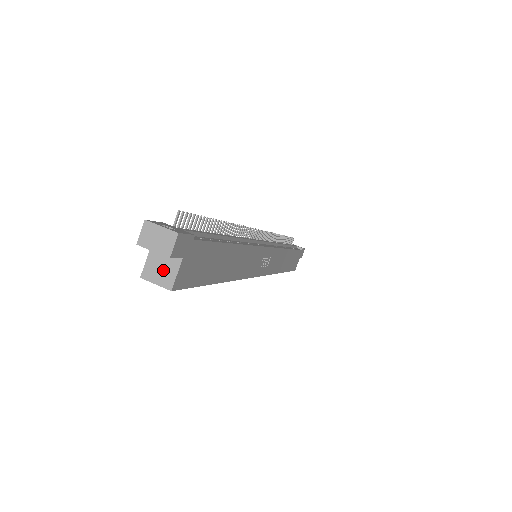
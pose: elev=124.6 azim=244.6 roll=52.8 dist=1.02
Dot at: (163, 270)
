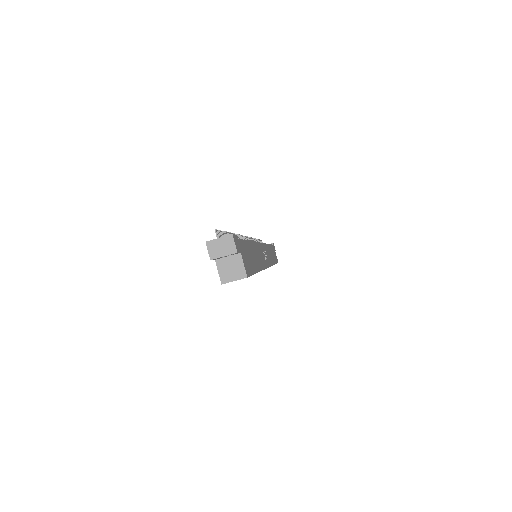
Dot at: (233, 269)
